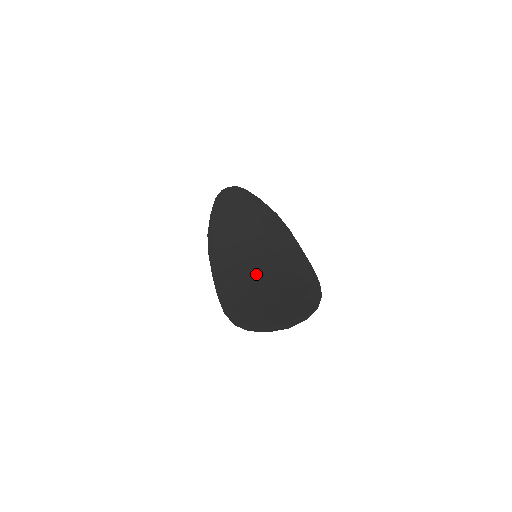
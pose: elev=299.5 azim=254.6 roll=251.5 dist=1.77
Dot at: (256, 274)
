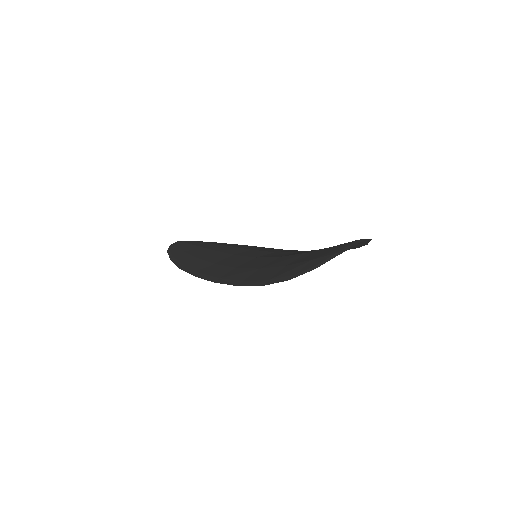
Dot at: (271, 259)
